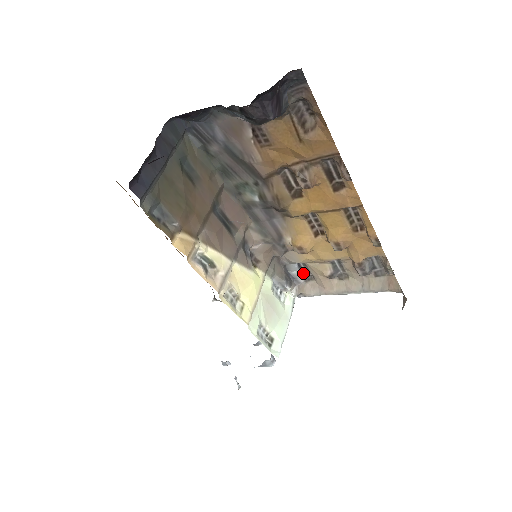
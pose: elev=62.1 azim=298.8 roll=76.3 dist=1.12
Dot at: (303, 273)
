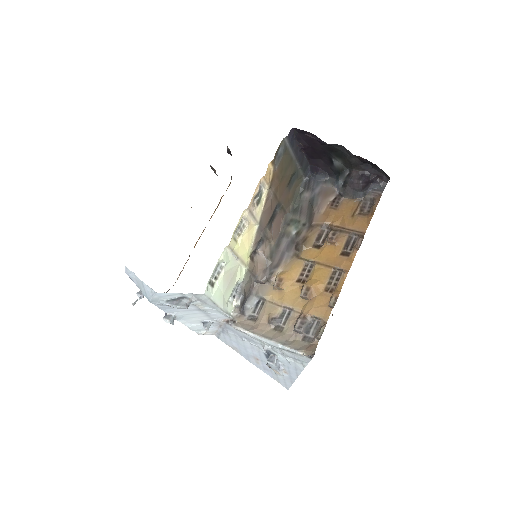
Dot at: (253, 311)
